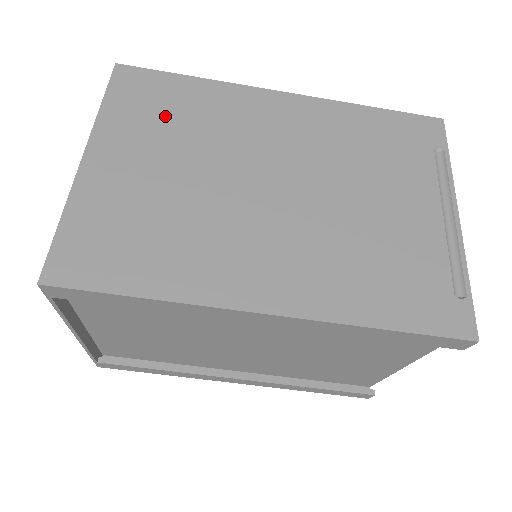
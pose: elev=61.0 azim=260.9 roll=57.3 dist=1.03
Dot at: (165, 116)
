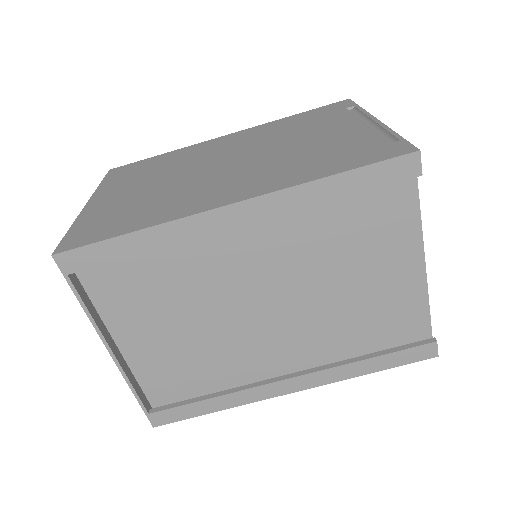
Dot at: (144, 172)
